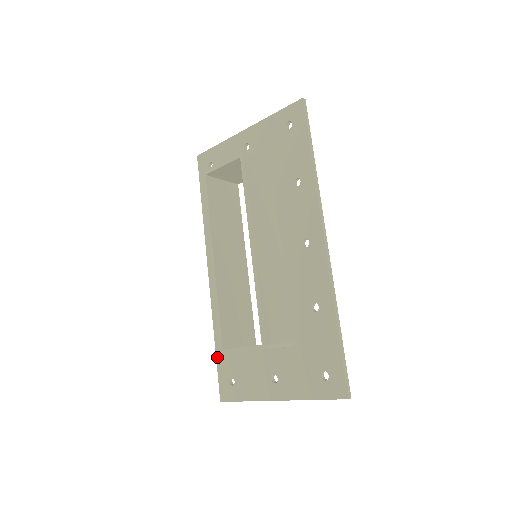
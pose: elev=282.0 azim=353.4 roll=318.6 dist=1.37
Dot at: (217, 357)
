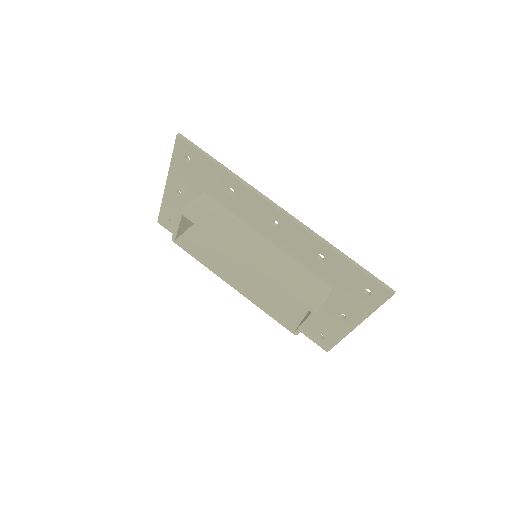
Dot at: occluded
